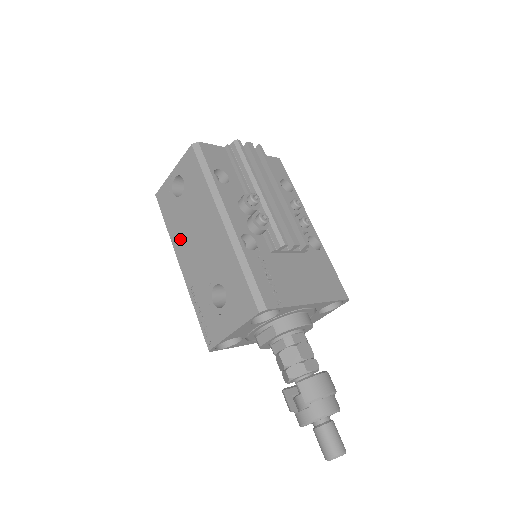
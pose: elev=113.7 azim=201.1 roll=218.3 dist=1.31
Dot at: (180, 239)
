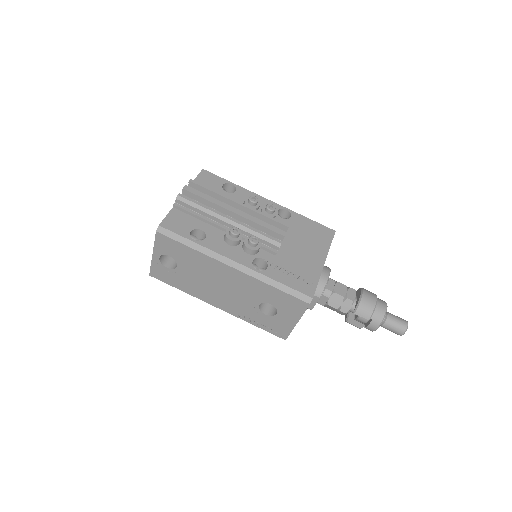
Dot at: (202, 292)
